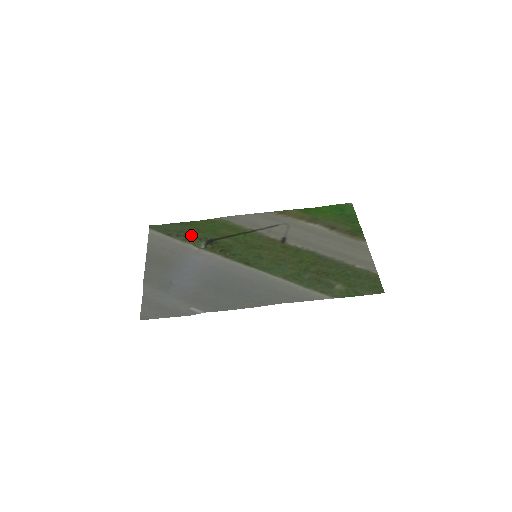
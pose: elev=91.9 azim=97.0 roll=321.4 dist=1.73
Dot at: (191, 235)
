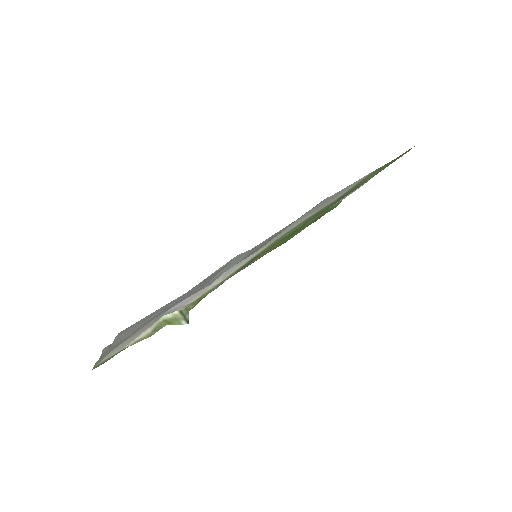
Dot at: occluded
